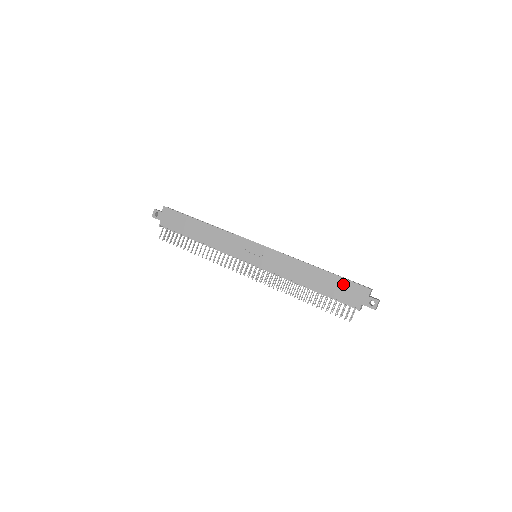
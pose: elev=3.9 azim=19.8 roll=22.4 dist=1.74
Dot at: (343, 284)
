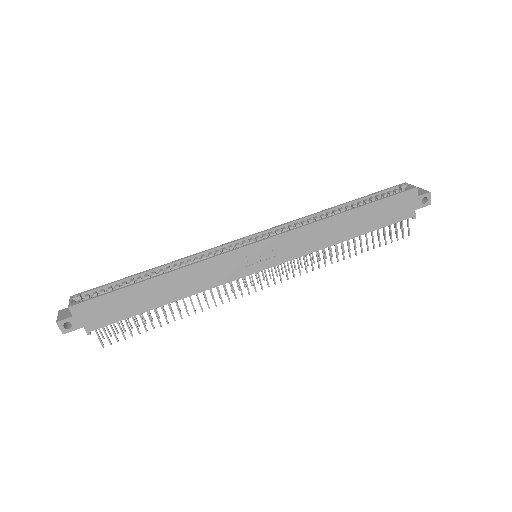
Dot at: (385, 206)
